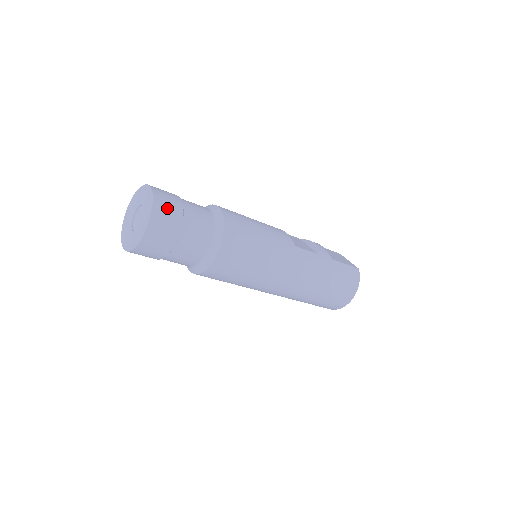
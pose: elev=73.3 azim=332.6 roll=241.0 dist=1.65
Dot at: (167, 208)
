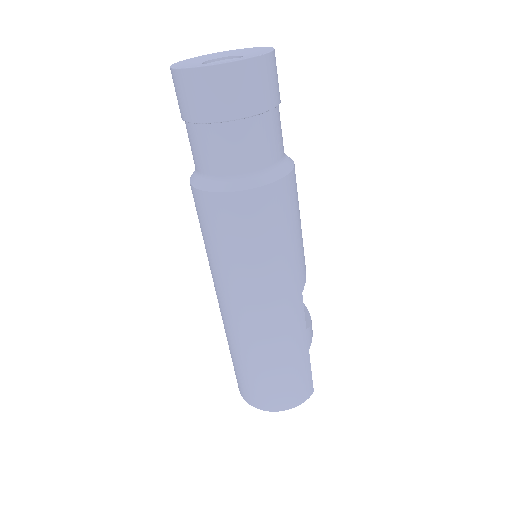
Dot at: (266, 81)
